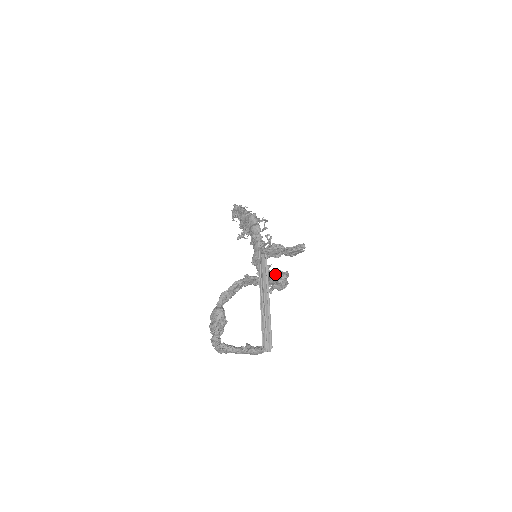
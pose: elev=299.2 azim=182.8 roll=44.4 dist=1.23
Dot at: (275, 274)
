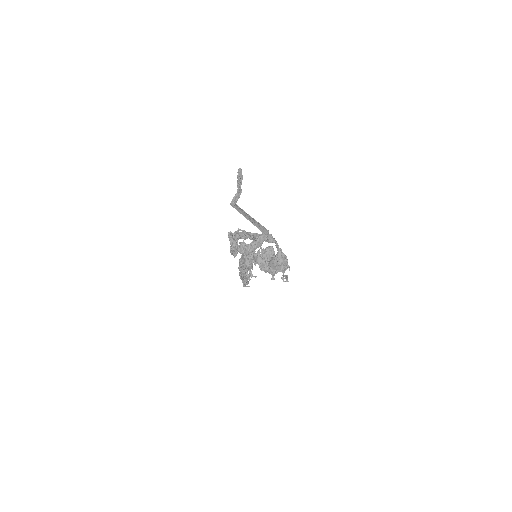
Dot at: occluded
